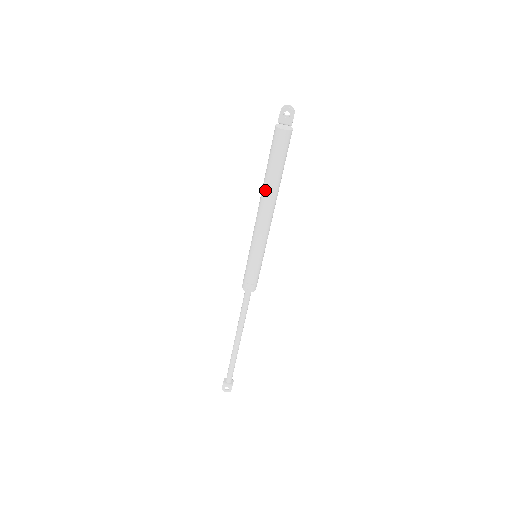
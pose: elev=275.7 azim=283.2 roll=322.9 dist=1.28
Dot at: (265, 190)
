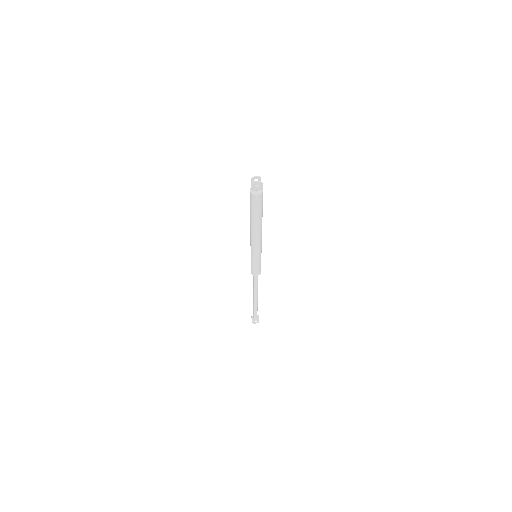
Dot at: (254, 226)
